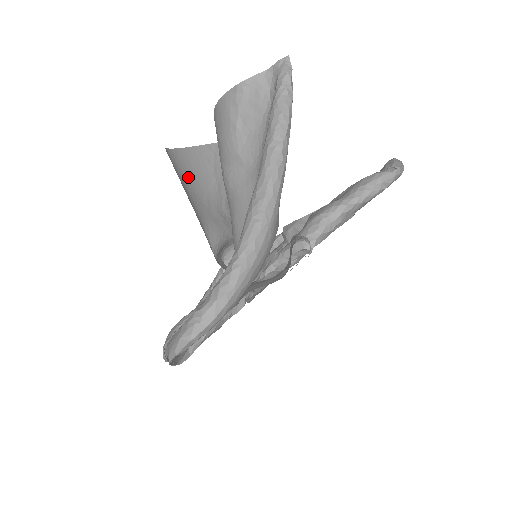
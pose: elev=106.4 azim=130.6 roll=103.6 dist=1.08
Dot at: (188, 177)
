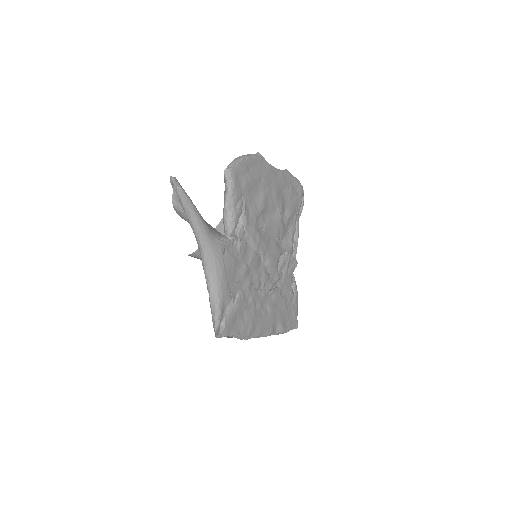
Dot at: occluded
